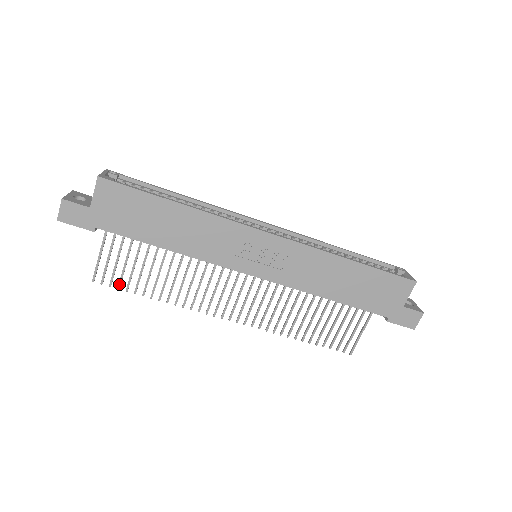
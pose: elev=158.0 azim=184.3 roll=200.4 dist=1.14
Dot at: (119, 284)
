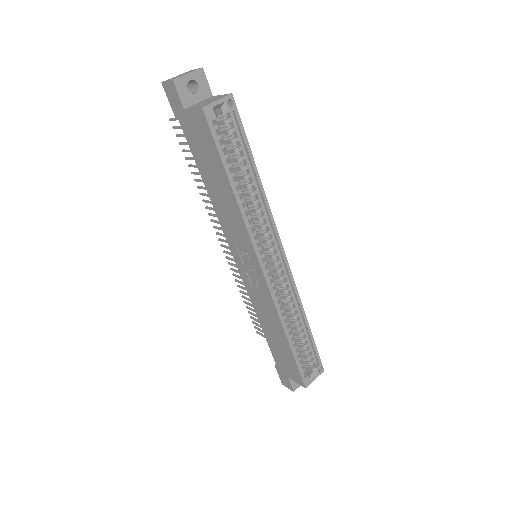
Dot at: (181, 143)
